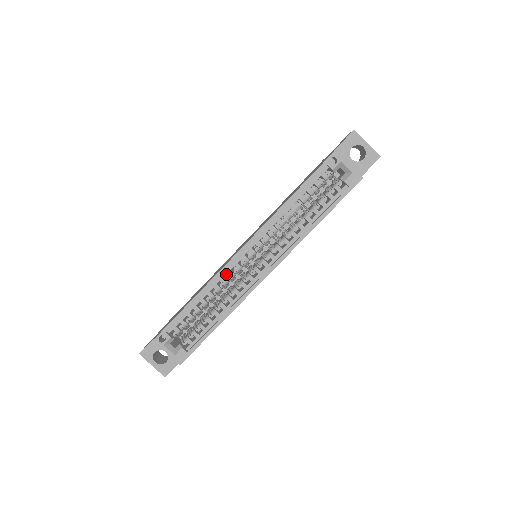
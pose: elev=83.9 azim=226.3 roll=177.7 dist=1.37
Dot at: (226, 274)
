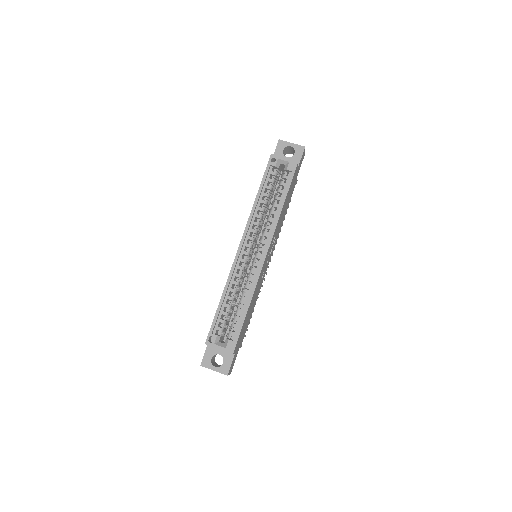
Dot at: occluded
